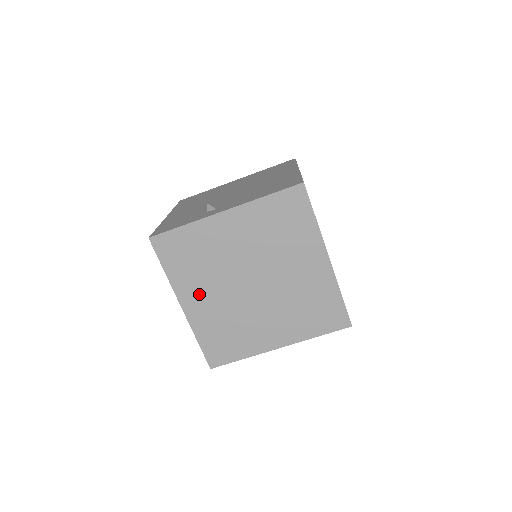
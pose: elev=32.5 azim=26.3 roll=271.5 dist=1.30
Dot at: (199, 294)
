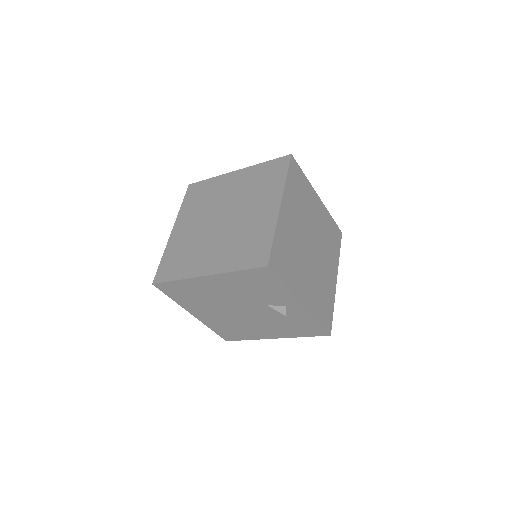
Dot at: (205, 259)
